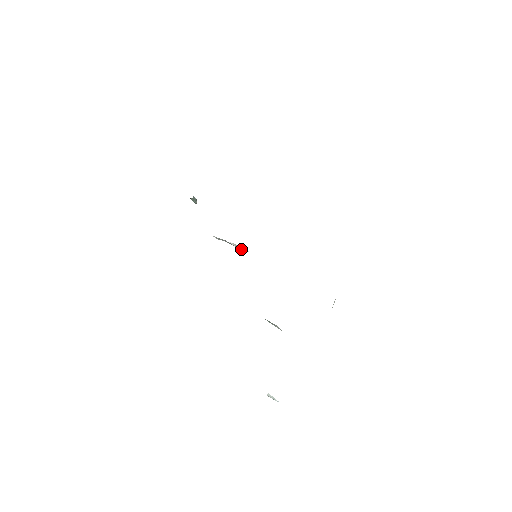
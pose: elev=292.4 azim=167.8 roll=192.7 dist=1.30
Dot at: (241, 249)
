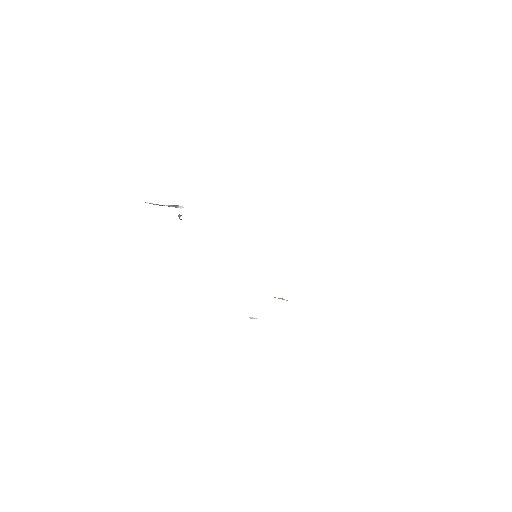
Dot at: occluded
